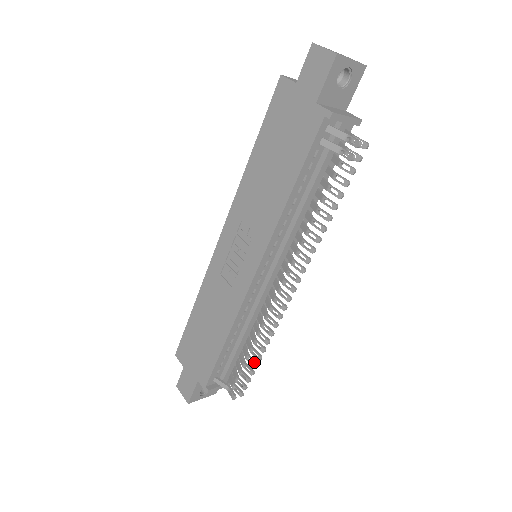
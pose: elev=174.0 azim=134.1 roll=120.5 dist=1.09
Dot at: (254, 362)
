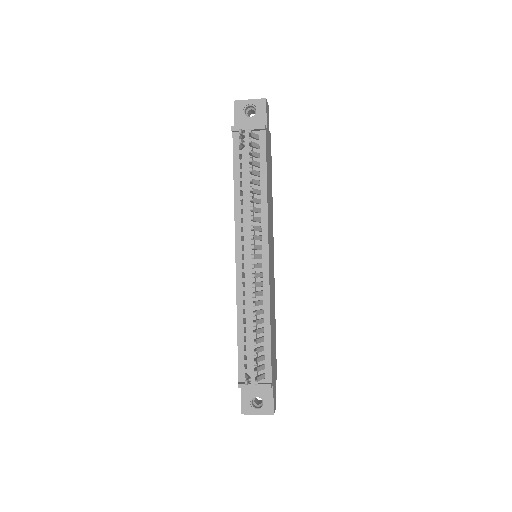
Dot at: occluded
